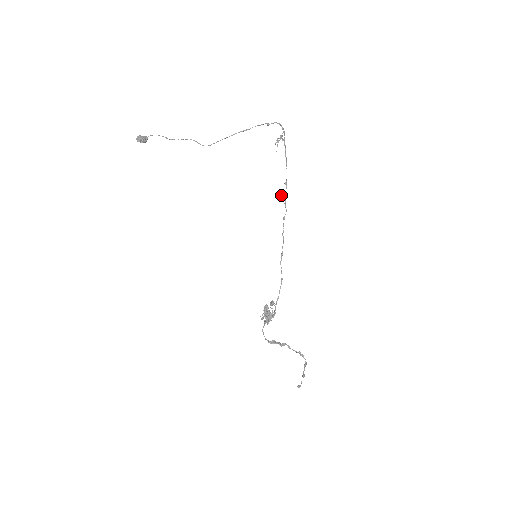
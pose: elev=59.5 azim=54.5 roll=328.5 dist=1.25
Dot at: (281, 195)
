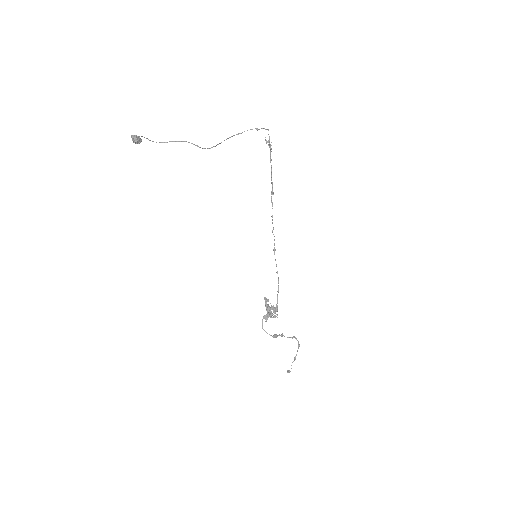
Dot at: (273, 194)
